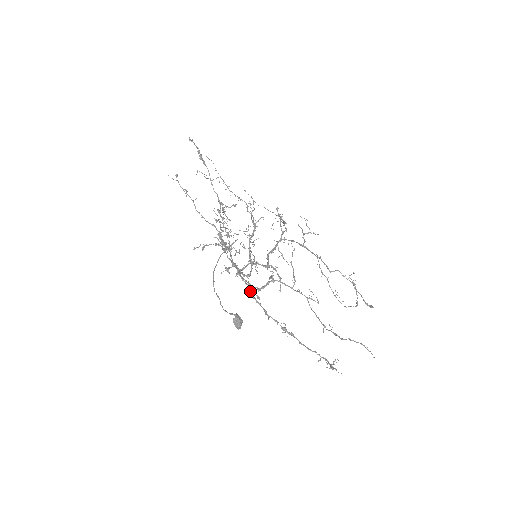
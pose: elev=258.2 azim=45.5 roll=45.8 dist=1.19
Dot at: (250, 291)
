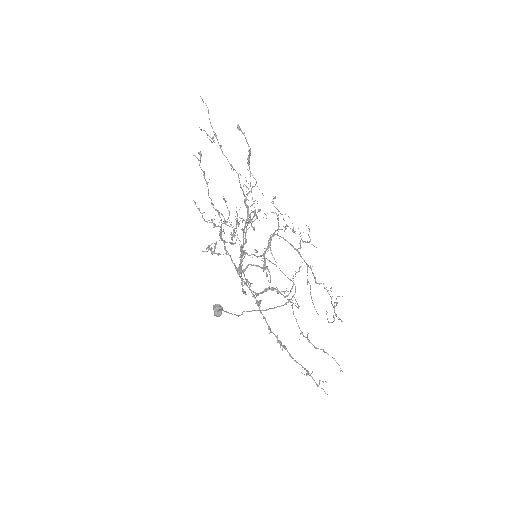
Dot at: (257, 304)
